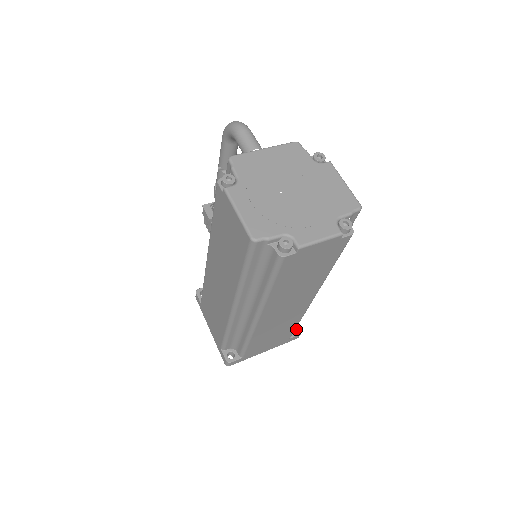
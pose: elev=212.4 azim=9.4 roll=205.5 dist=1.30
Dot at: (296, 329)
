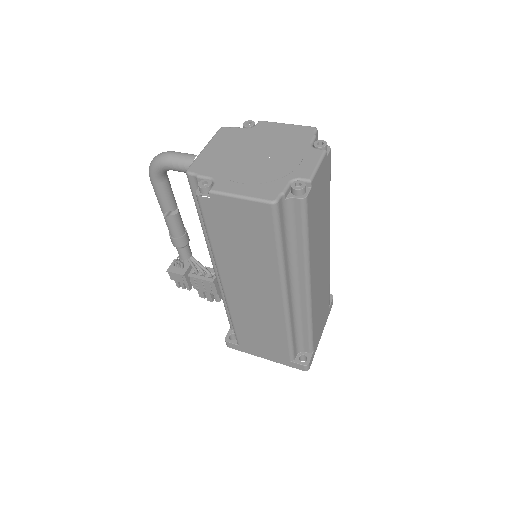
Dot at: occluded
